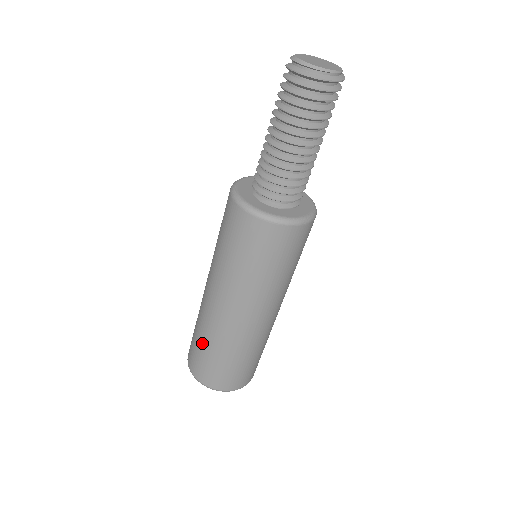
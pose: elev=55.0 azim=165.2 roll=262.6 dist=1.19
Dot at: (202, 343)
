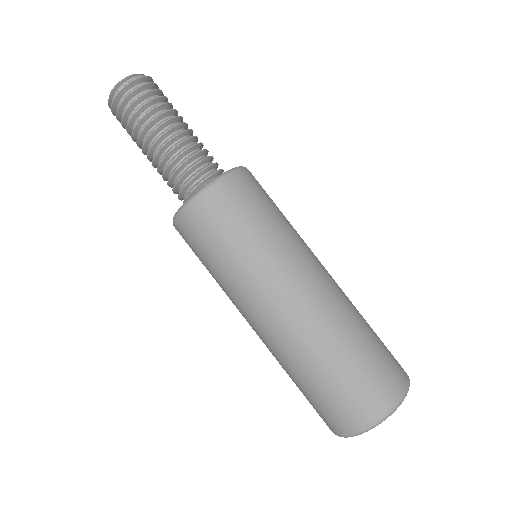
Dot at: (344, 359)
